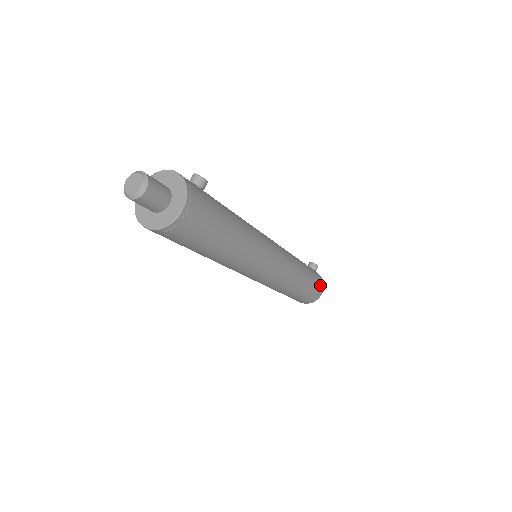
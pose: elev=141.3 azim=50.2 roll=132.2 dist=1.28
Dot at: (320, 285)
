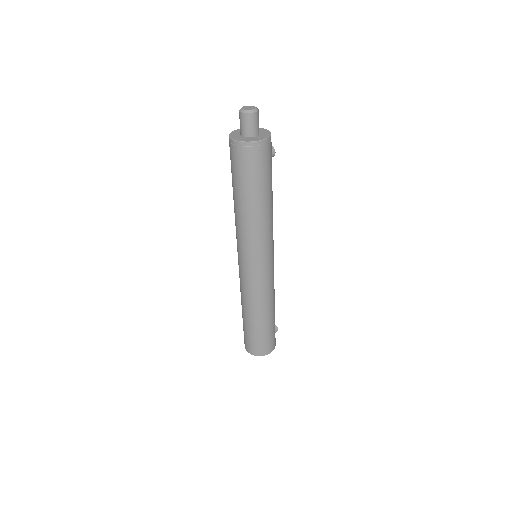
Dot at: (274, 342)
